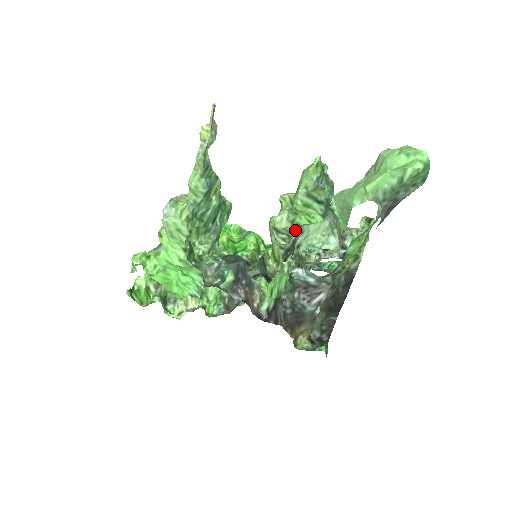
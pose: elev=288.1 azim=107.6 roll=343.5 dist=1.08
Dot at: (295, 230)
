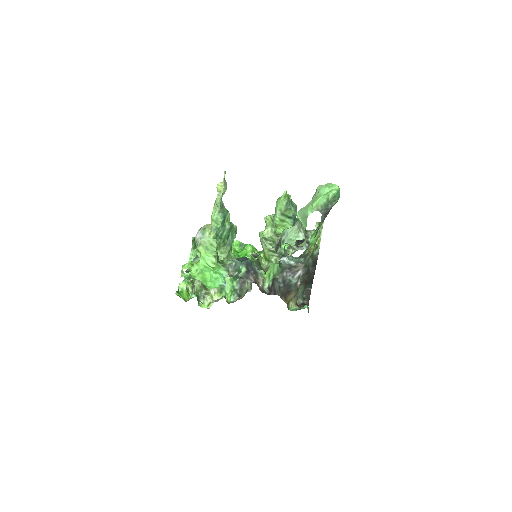
Dot at: (277, 237)
